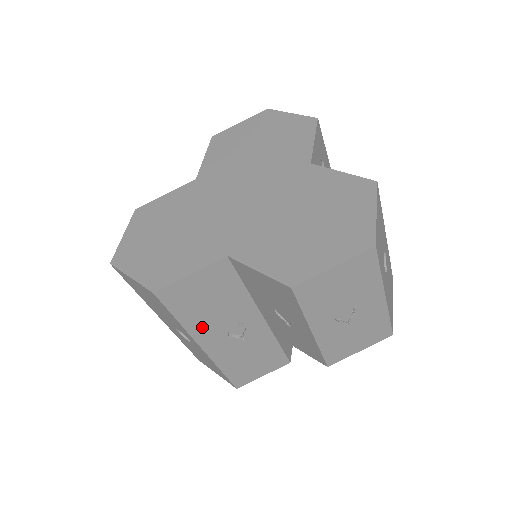
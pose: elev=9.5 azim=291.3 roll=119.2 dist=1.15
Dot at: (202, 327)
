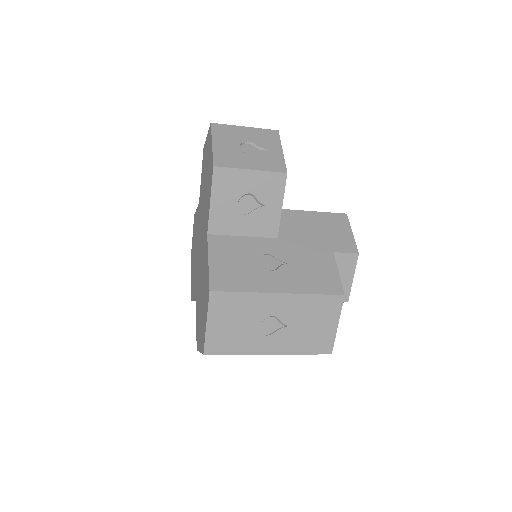
Dot at: occluded
